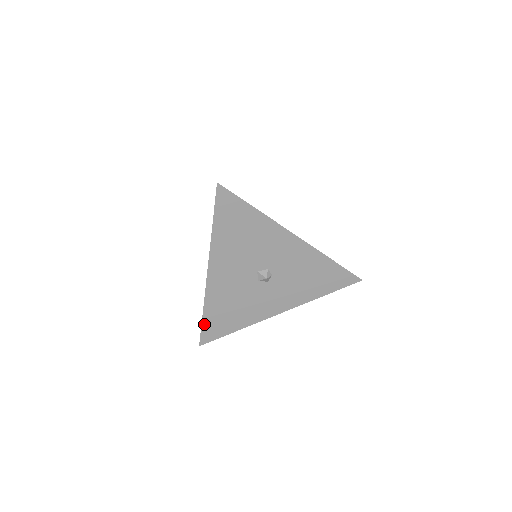
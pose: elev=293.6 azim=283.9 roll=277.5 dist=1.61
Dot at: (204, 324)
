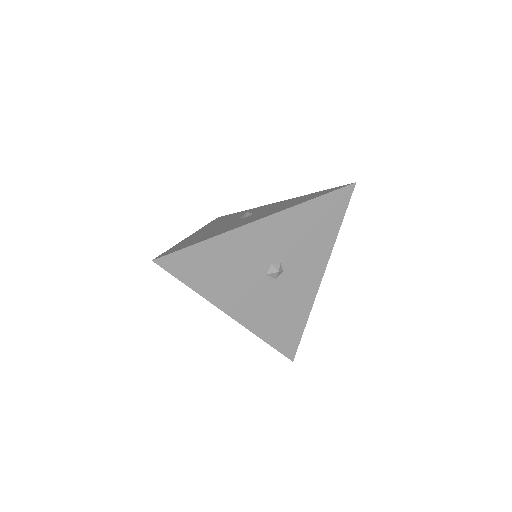
Dot at: (276, 347)
